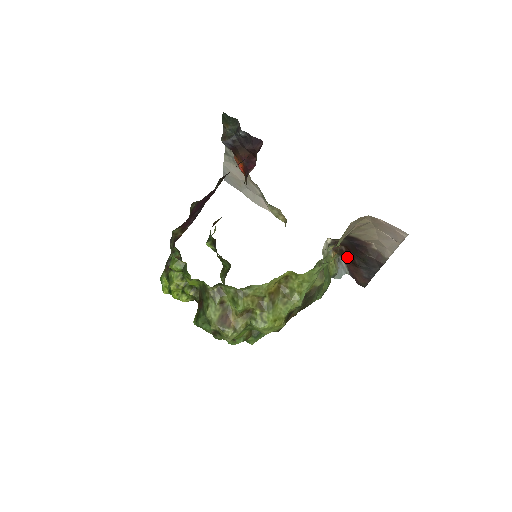
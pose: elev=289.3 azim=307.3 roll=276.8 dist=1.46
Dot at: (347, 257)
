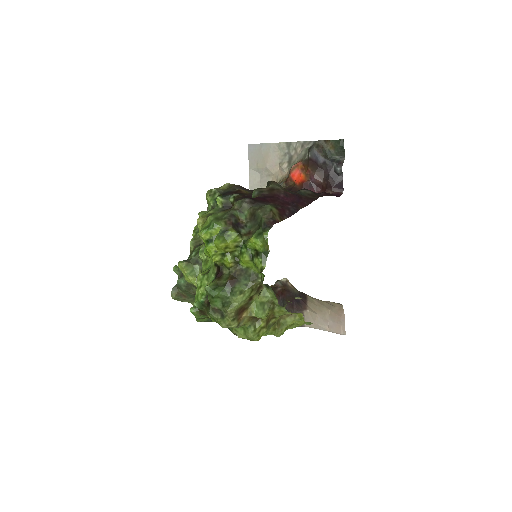
Dot at: occluded
